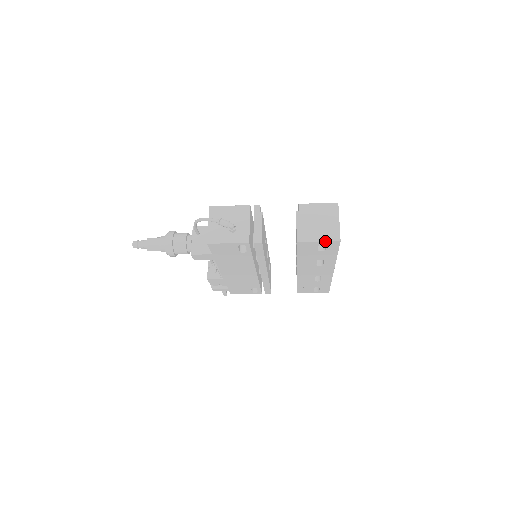
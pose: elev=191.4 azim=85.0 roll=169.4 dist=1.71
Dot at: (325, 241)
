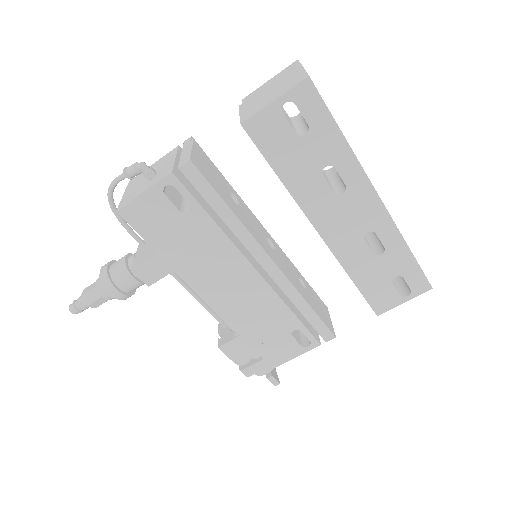
Dot at: (284, 93)
